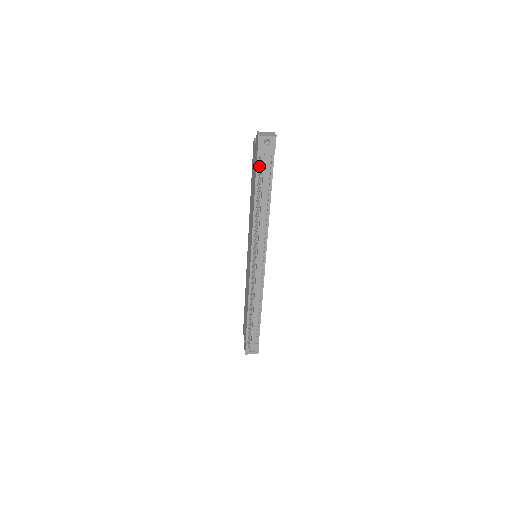
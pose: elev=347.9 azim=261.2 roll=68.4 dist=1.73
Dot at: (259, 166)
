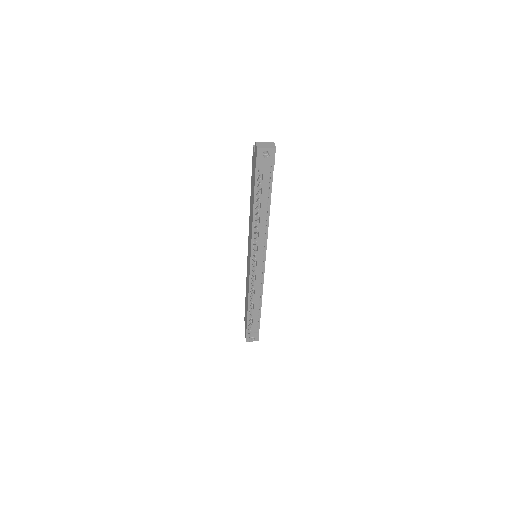
Dot at: occluded
